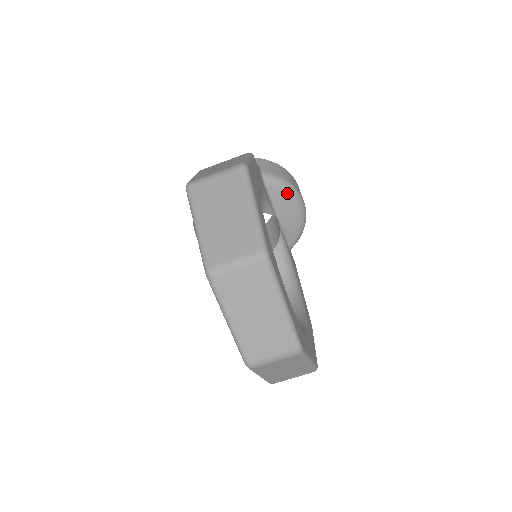
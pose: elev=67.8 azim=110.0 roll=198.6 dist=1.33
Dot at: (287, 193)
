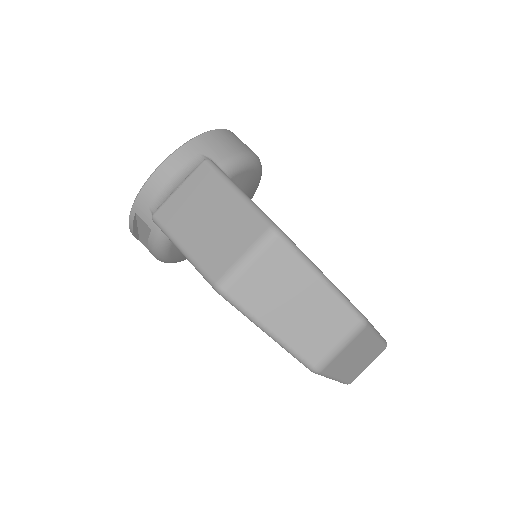
Dot at: (249, 167)
